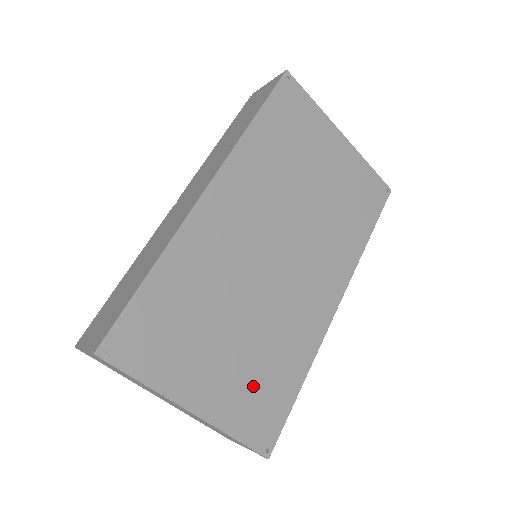
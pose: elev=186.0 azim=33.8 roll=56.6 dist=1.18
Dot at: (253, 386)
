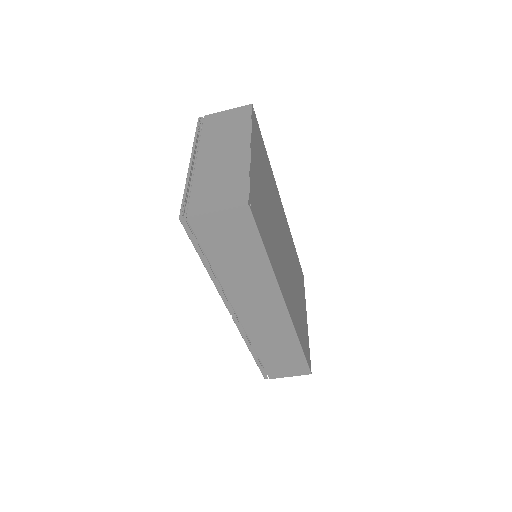
Dot at: (262, 206)
